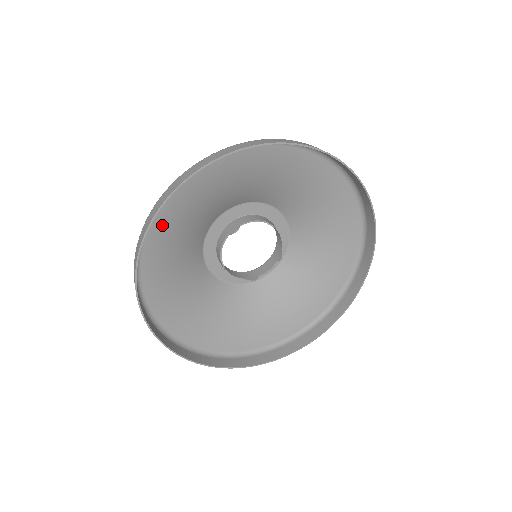
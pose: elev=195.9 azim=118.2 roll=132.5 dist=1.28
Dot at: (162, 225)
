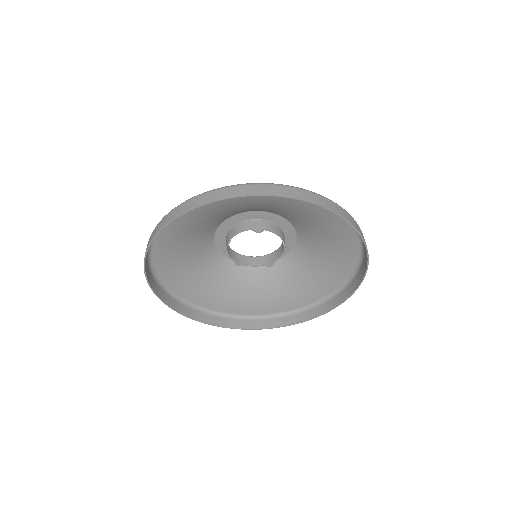
Dot at: occluded
